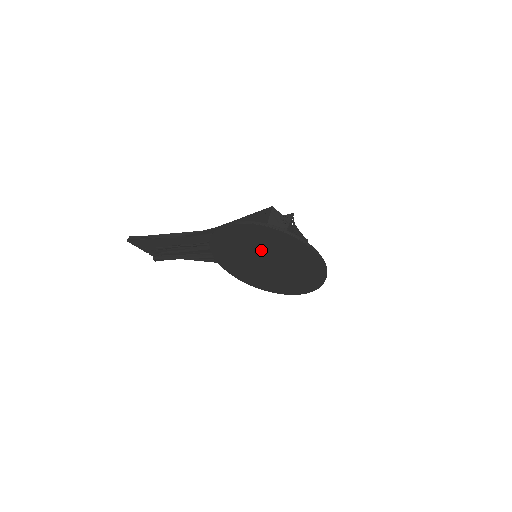
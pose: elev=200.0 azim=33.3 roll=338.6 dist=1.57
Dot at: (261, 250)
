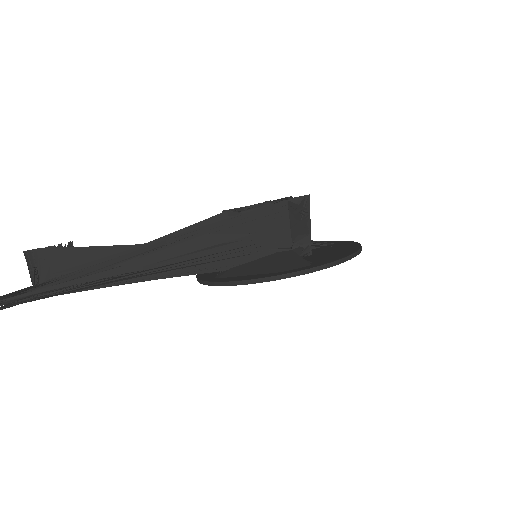
Dot at: occluded
